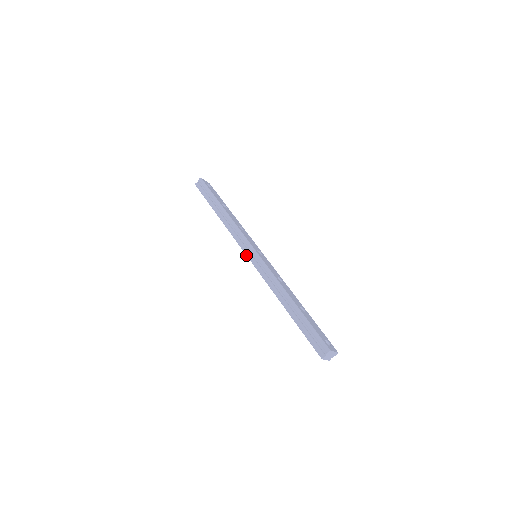
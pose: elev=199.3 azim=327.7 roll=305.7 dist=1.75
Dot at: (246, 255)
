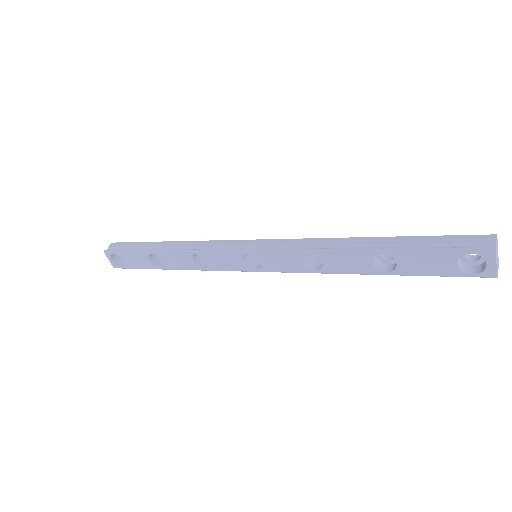
Dot at: (242, 251)
